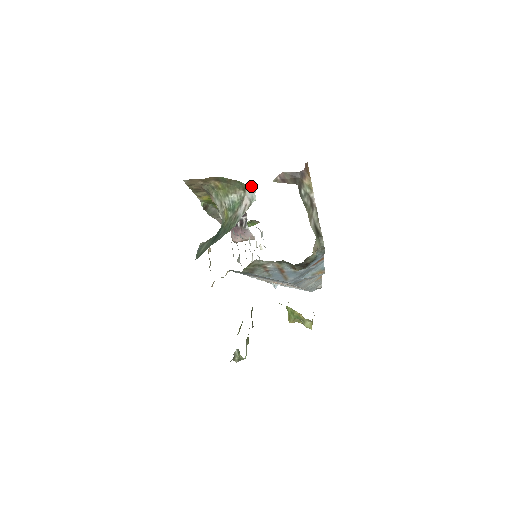
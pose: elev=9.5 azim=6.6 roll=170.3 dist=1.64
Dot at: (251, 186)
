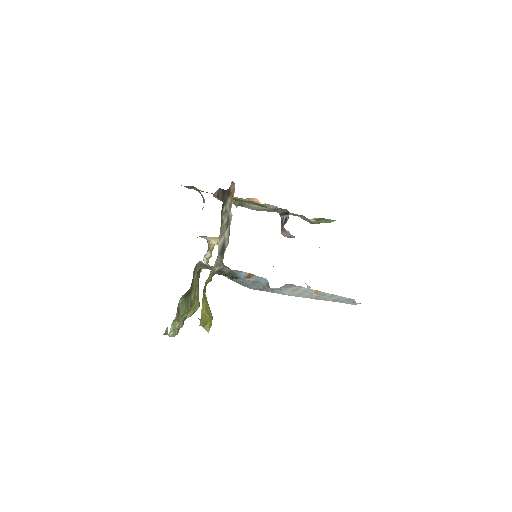
Dot at: occluded
